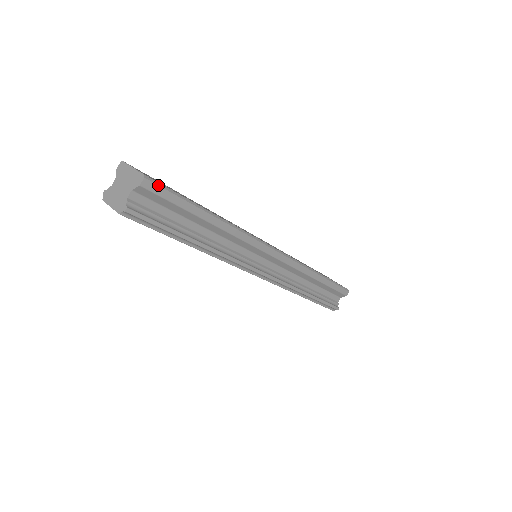
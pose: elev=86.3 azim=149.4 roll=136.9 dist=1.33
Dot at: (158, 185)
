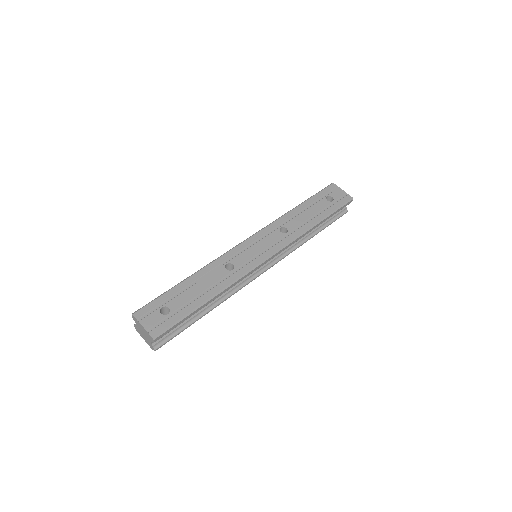
Dot at: (164, 332)
